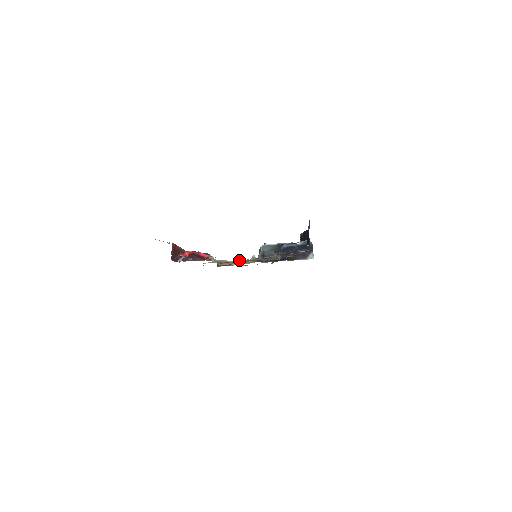
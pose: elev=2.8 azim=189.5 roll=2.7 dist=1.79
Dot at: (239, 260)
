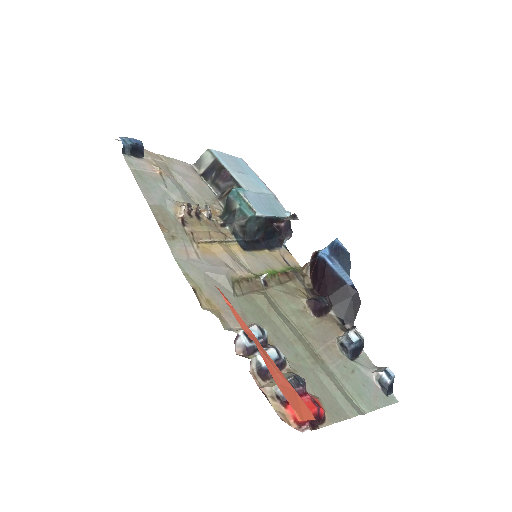
Dot at: (199, 208)
